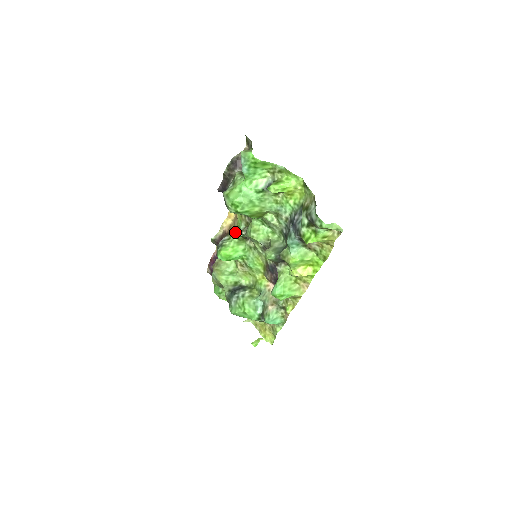
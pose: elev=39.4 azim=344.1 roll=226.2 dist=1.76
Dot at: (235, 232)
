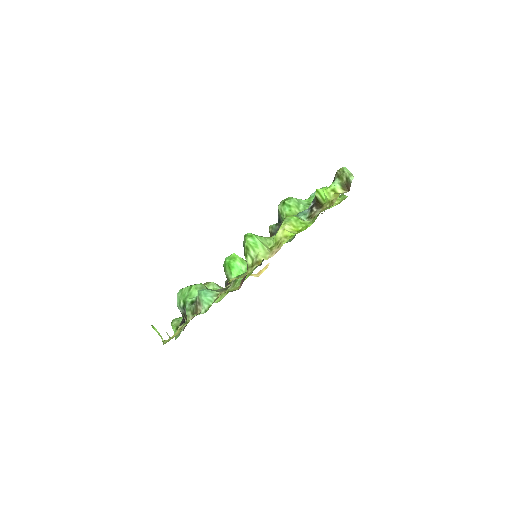
Dot at: occluded
